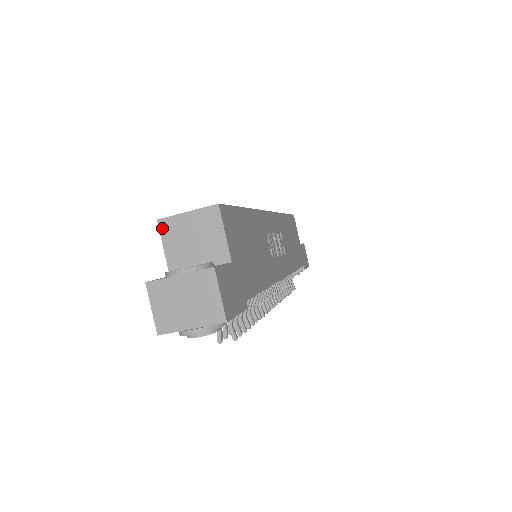
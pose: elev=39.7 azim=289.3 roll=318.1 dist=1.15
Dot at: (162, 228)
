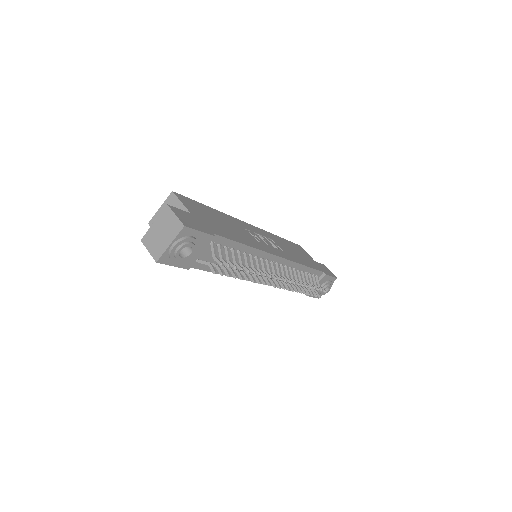
Dot at: occluded
